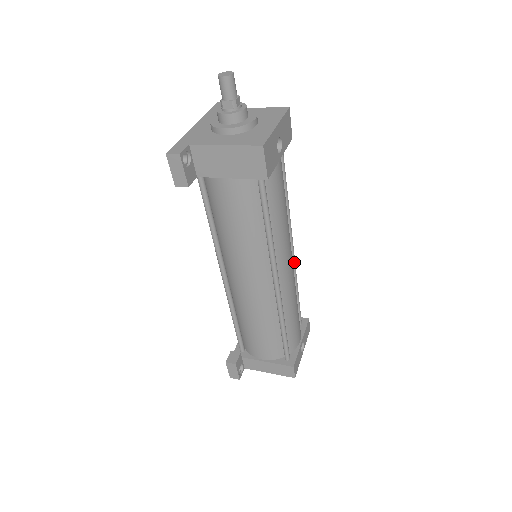
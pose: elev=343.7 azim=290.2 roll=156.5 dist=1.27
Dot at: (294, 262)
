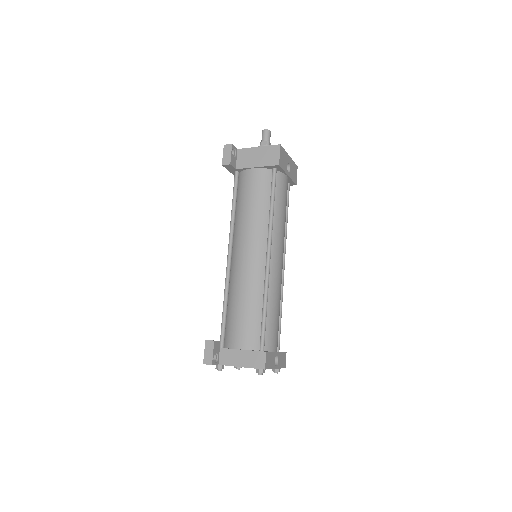
Dot at: (283, 278)
